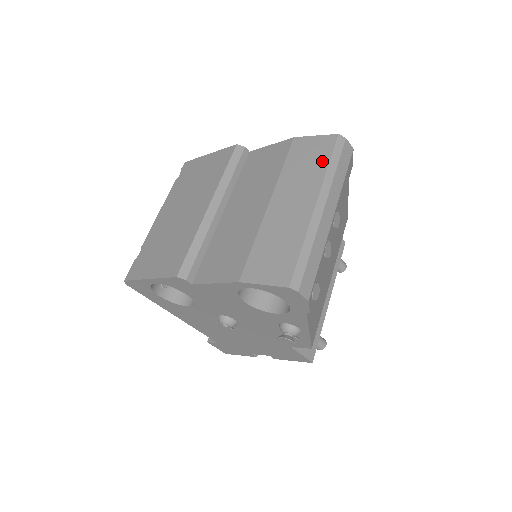
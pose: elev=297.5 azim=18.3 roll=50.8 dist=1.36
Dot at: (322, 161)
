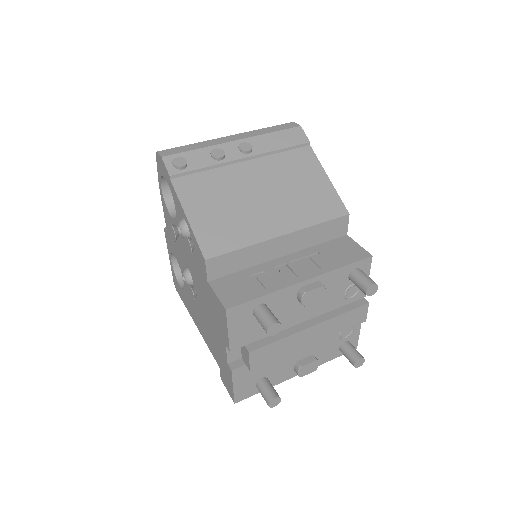
Dot at: occluded
